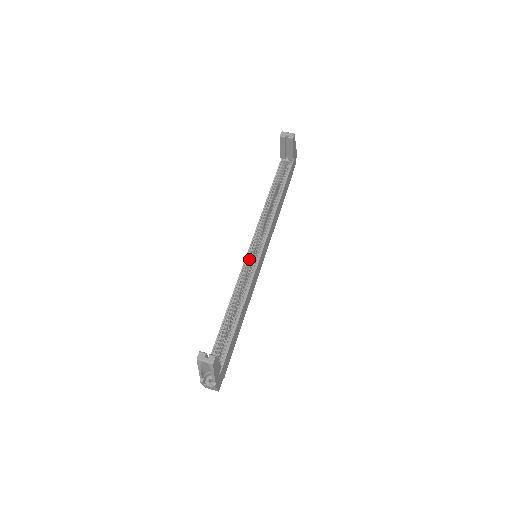
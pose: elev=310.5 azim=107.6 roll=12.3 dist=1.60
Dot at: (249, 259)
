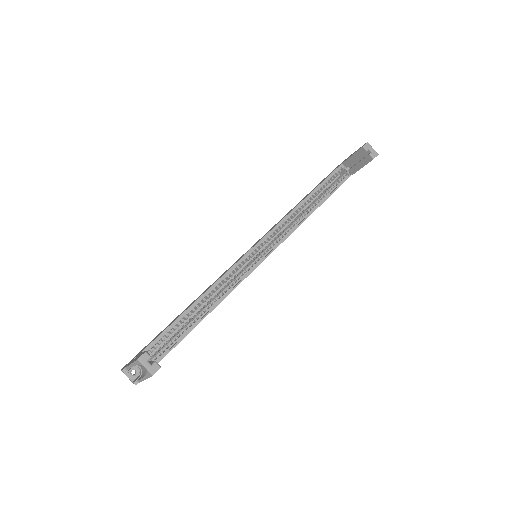
Dot at: (248, 257)
